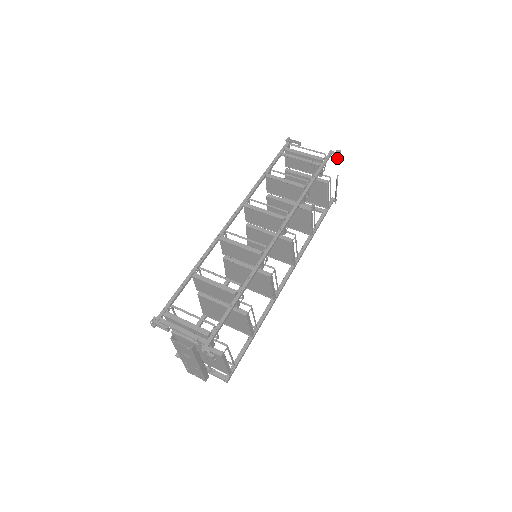
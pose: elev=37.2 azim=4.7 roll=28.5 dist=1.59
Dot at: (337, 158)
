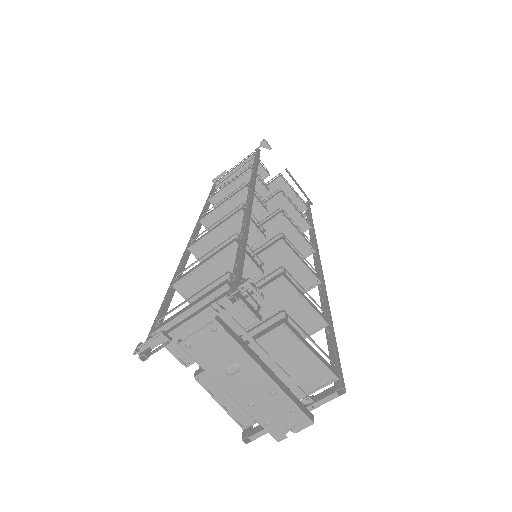
Dot at: (266, 146)
